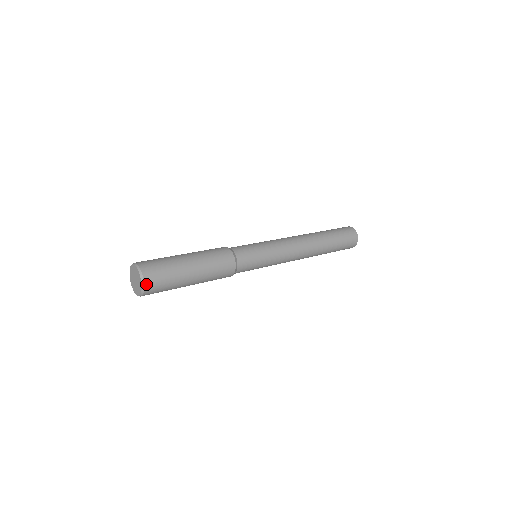
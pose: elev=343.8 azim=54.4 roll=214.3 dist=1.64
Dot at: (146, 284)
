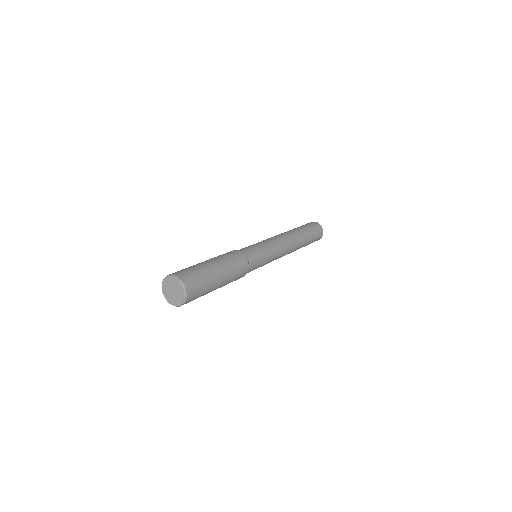
Dot at: (183, 281)
